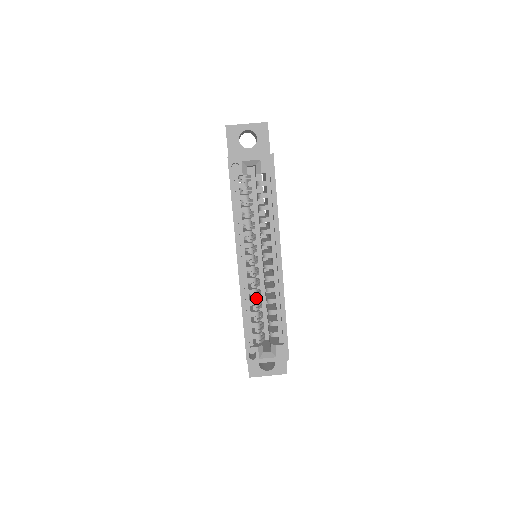
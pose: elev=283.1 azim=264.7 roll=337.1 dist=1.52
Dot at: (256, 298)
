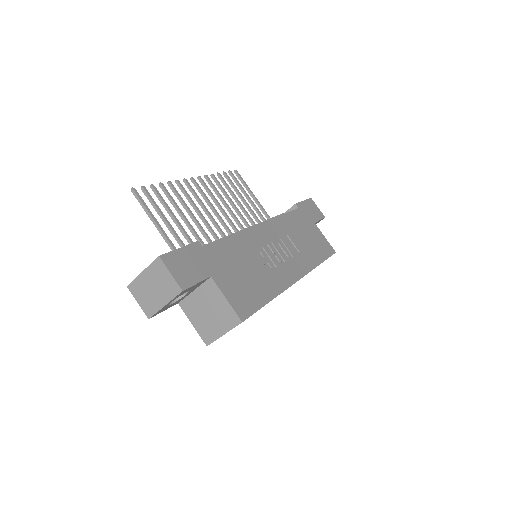
Dot at: occluded
